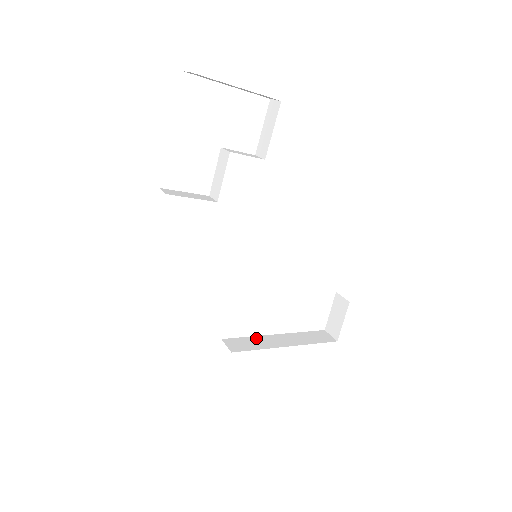
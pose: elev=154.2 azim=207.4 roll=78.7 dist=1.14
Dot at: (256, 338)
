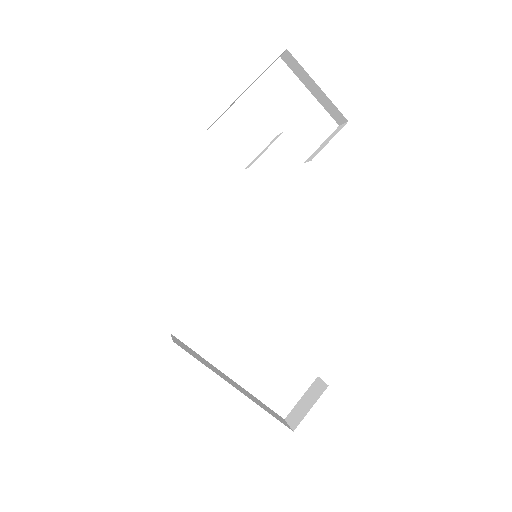
Dot at: (206, 361)
